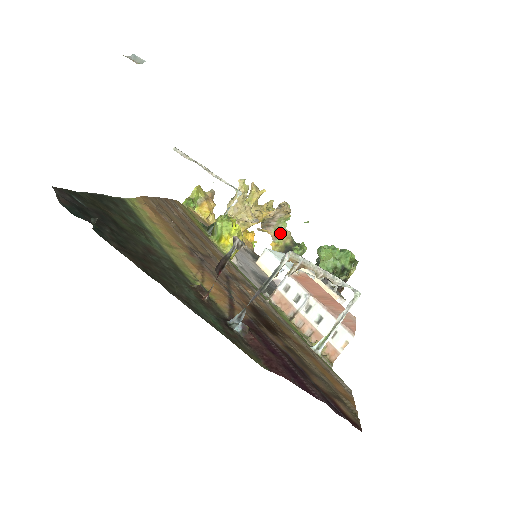
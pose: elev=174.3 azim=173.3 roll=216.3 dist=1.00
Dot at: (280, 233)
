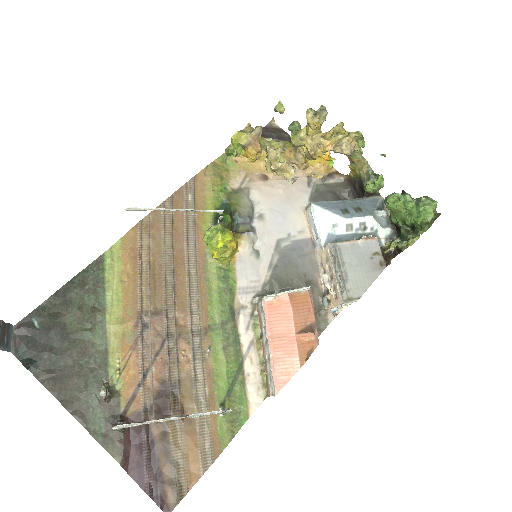
Dot at: (356, 159)
